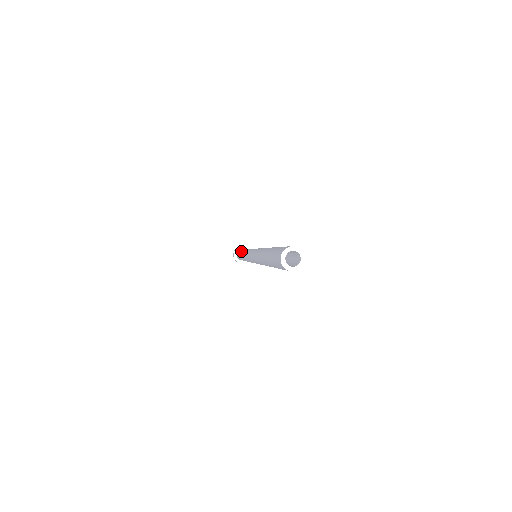
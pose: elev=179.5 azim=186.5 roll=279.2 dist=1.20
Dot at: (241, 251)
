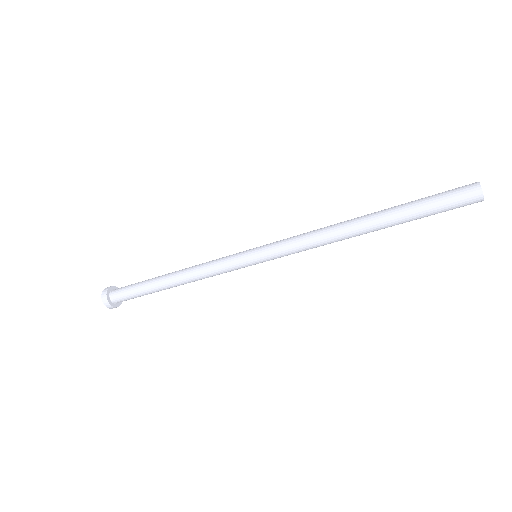
Dot at: occluded
